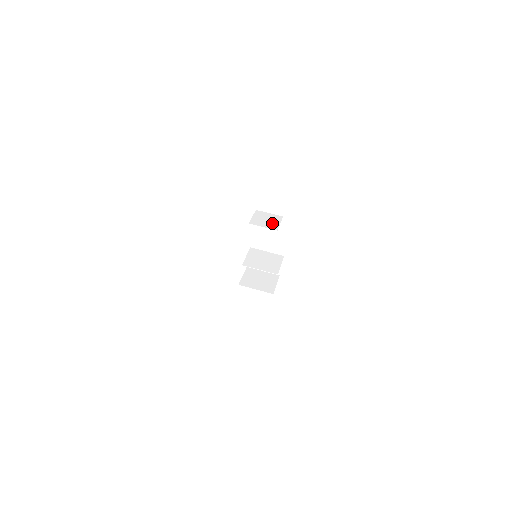
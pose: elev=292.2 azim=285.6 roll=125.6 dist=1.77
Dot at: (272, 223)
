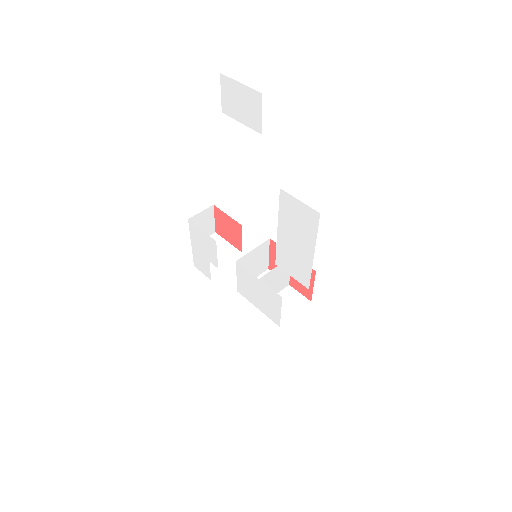
Dot at: occluded
